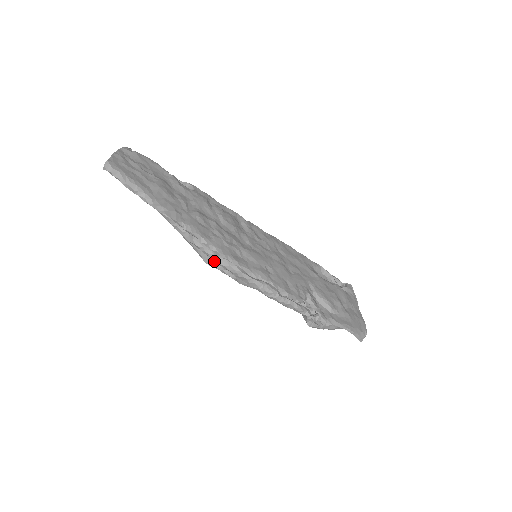
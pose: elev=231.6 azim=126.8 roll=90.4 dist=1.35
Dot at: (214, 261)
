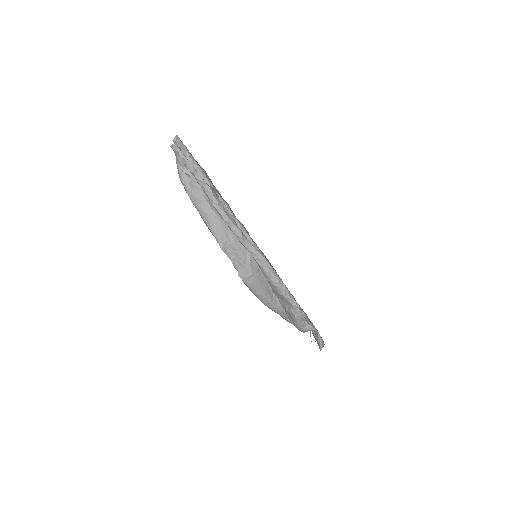
Dot at: (227, 249)
